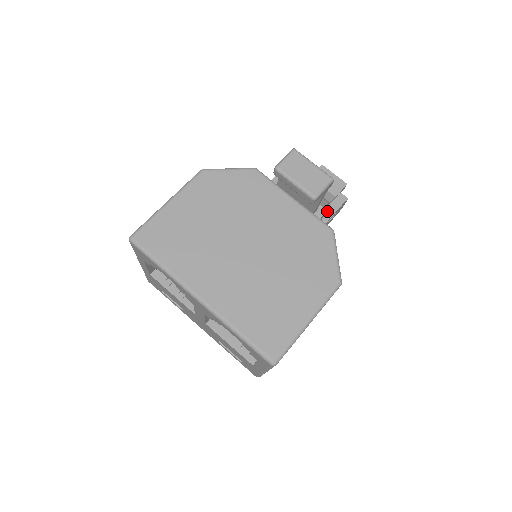
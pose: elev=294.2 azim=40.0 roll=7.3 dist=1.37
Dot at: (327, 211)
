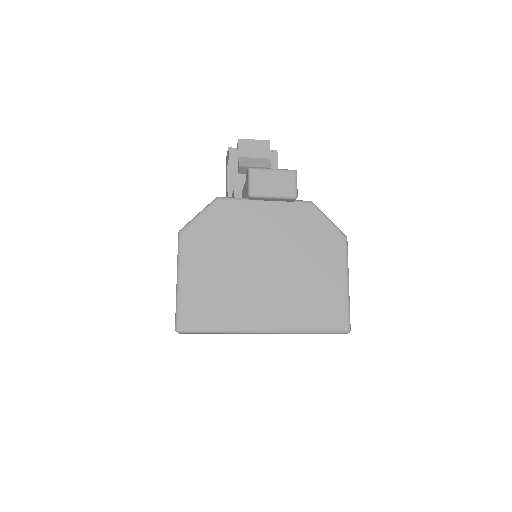
Dot at: occluded
